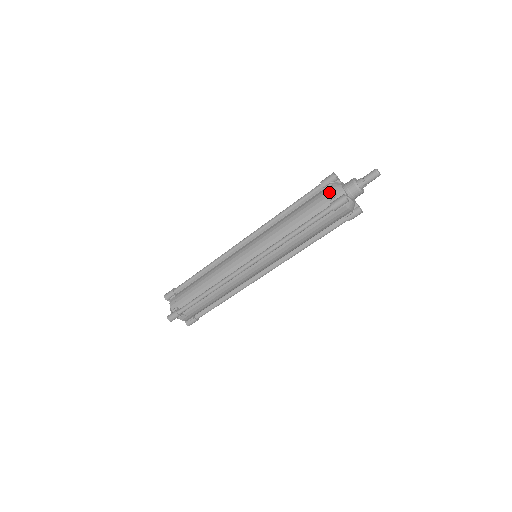
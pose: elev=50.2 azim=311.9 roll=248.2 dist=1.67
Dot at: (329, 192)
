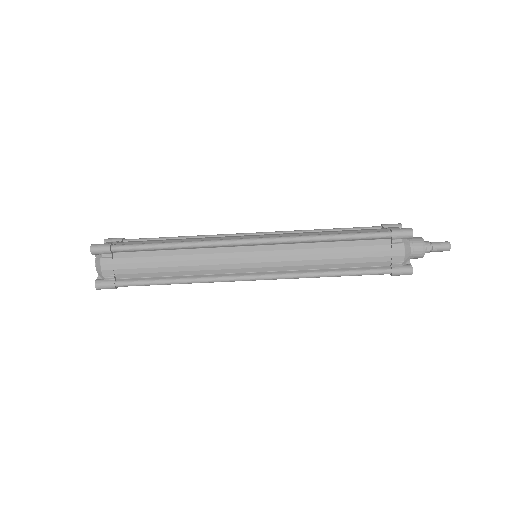
Dot at: (391, 227)
